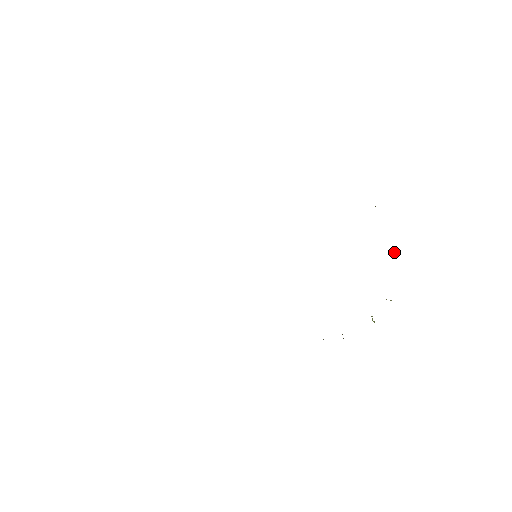
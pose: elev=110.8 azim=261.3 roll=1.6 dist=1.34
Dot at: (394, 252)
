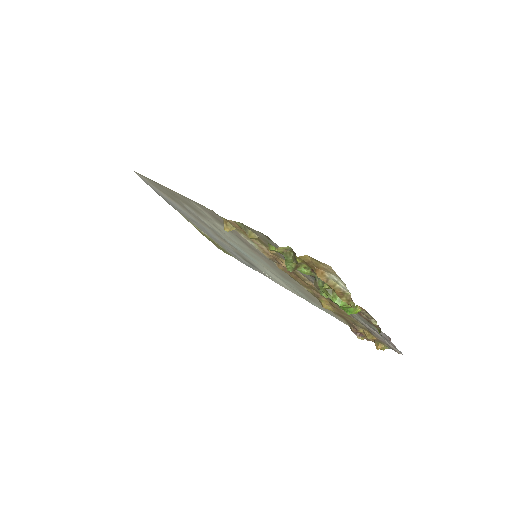
Dot at: (379, 332)
